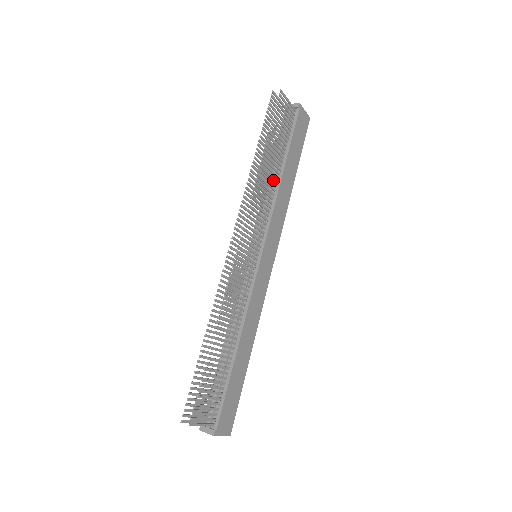
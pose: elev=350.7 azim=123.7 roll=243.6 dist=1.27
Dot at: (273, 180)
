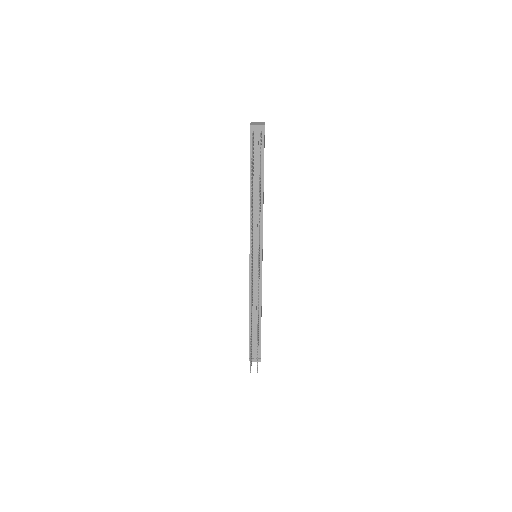
Dot at: occluded
